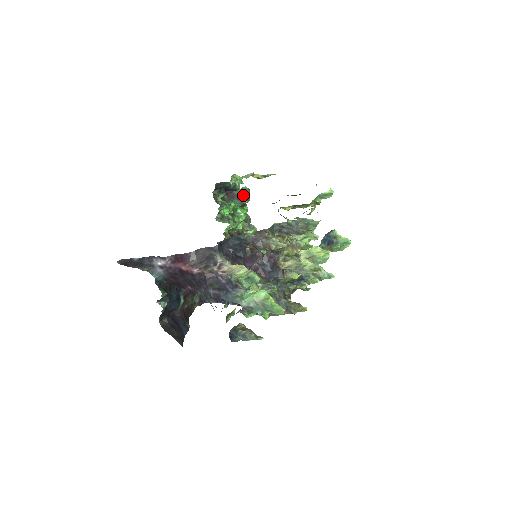
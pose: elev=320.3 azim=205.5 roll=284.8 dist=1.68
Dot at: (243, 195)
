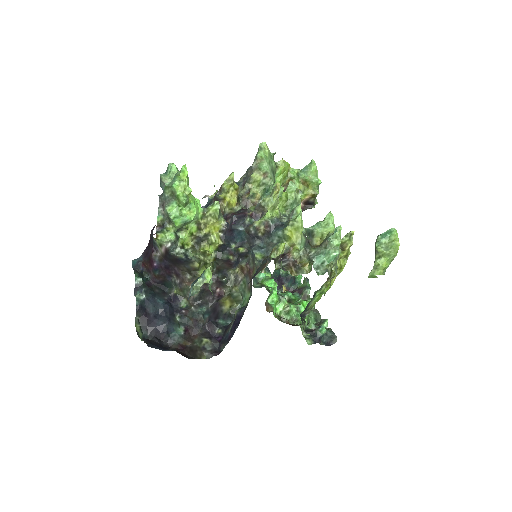
Dot at: (303, 286)
